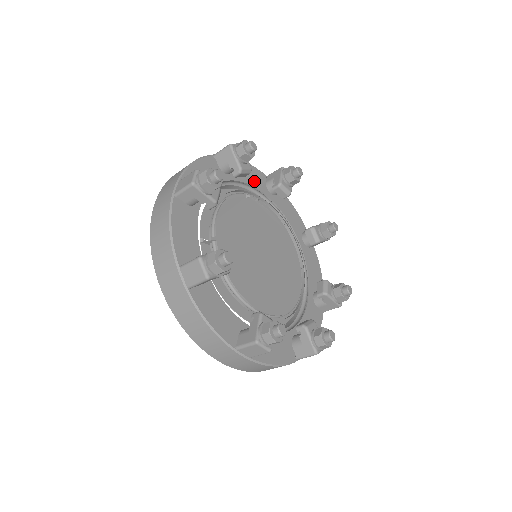
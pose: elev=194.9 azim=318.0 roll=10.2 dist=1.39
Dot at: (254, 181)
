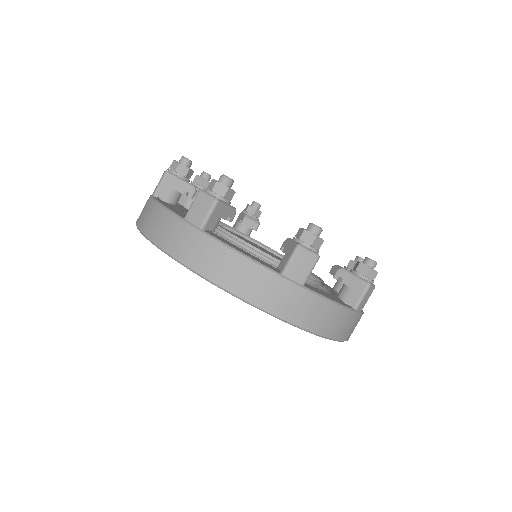
Dot at: occluded
